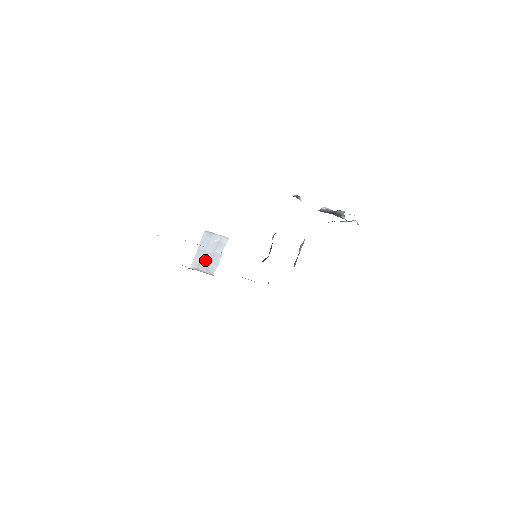
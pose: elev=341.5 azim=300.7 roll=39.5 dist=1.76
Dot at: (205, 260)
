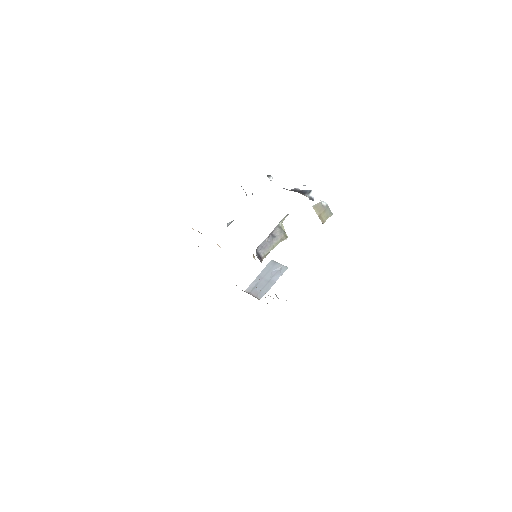
Dot at: (260, 285)
